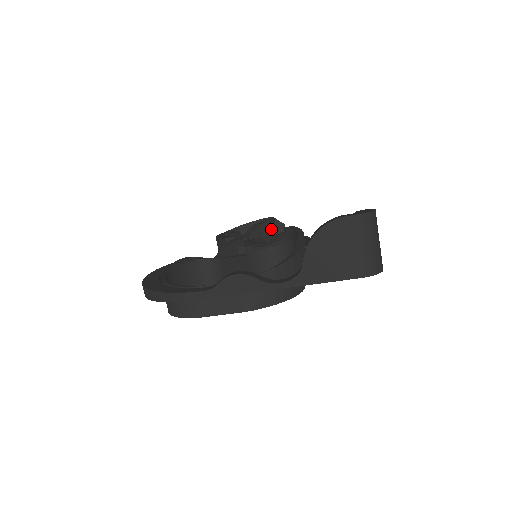
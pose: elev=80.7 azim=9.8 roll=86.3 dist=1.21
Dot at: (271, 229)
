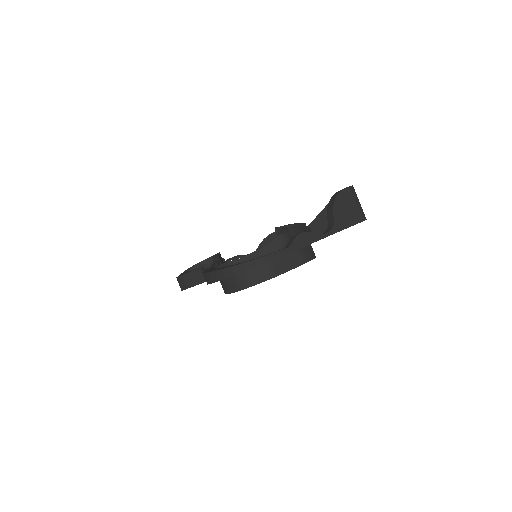
Dot at: occluded
